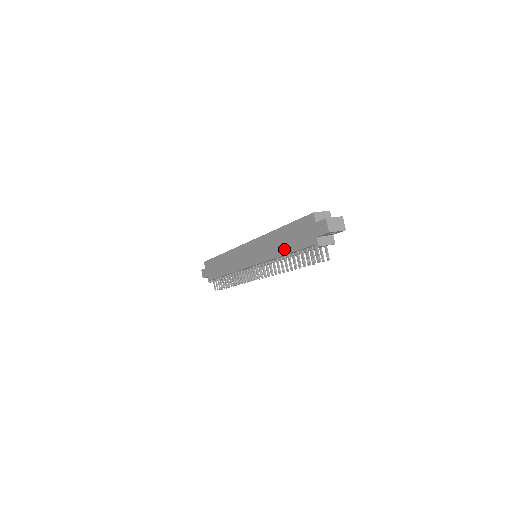
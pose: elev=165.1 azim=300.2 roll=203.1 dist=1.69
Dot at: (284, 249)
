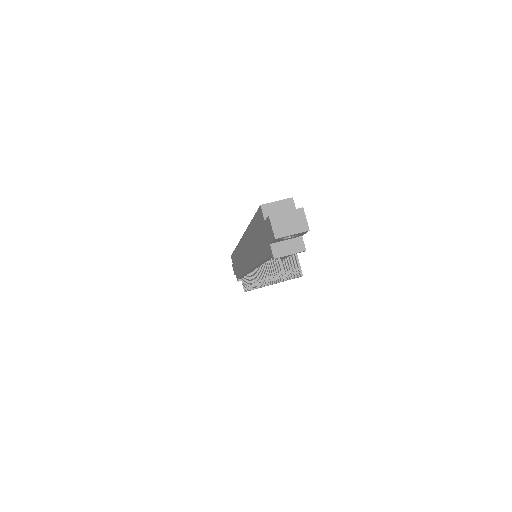
Dot at: (257, 255)
